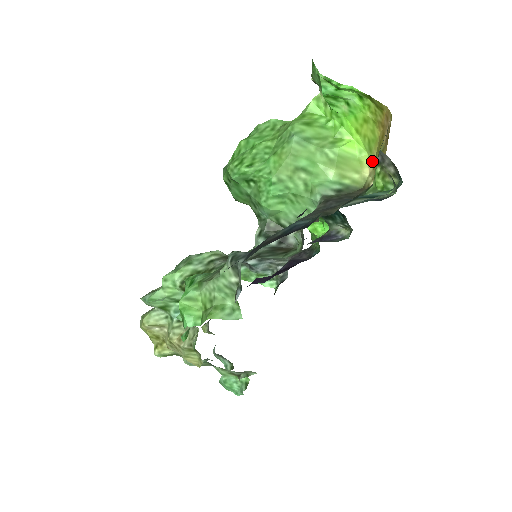
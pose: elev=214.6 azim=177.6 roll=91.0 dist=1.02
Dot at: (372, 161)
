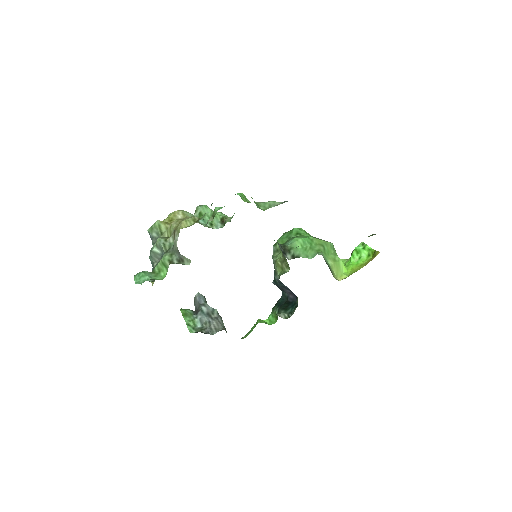
Dot at: occluded
